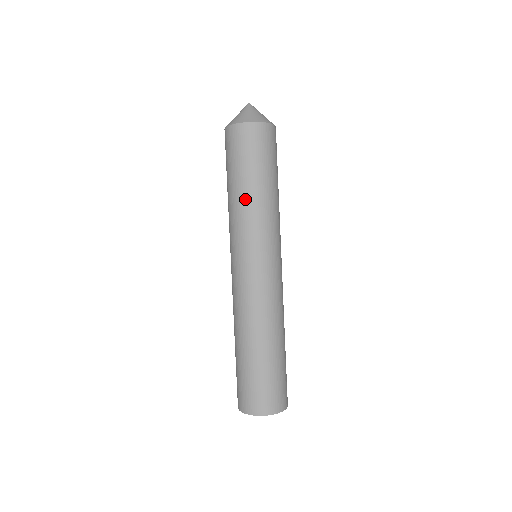
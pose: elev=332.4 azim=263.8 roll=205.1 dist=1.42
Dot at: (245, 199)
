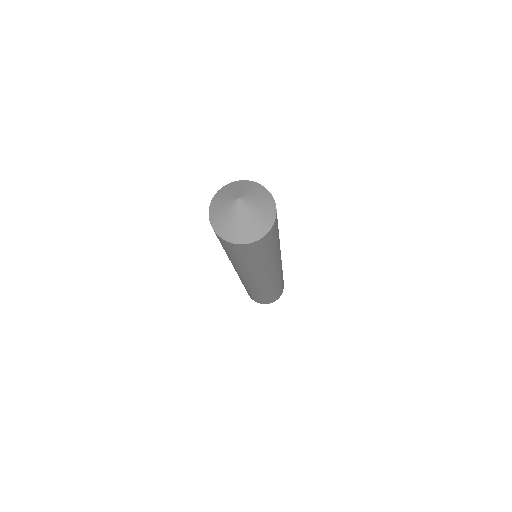
Dot at: (250, 268)
